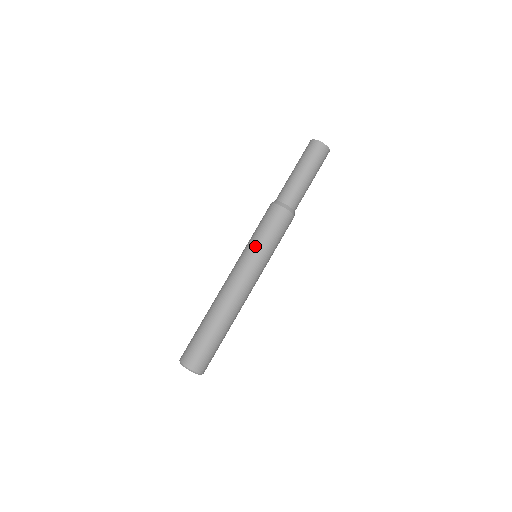
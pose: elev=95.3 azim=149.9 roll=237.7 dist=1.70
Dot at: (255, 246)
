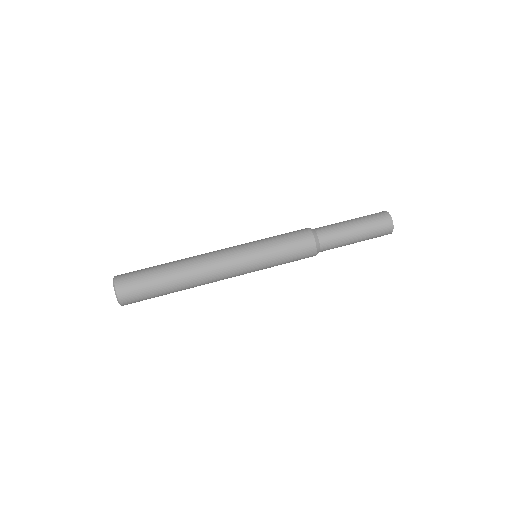
Dot at: (261, 241)
